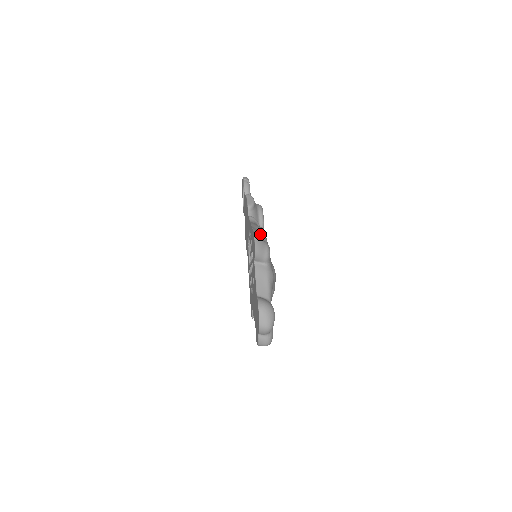
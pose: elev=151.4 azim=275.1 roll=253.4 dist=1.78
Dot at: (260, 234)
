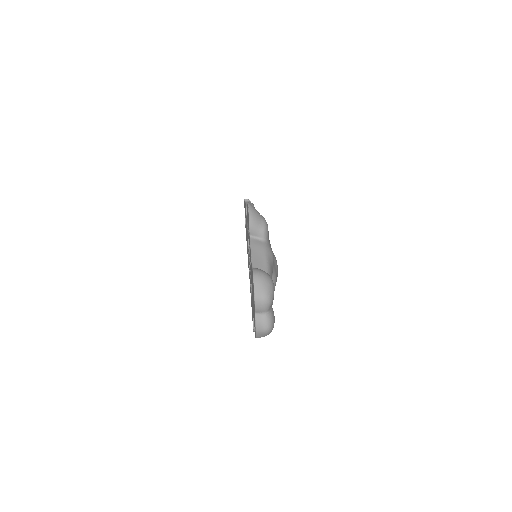
Dot at: occluded
